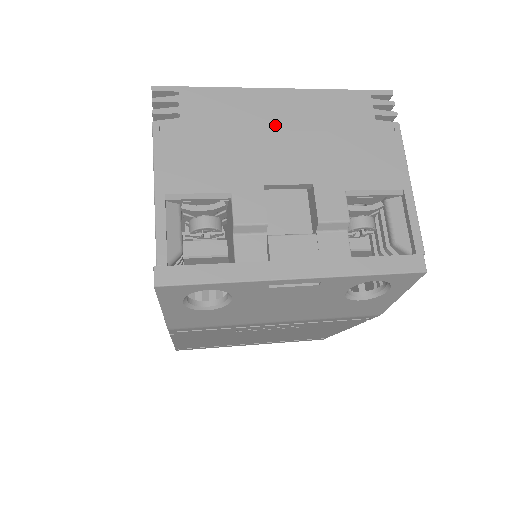
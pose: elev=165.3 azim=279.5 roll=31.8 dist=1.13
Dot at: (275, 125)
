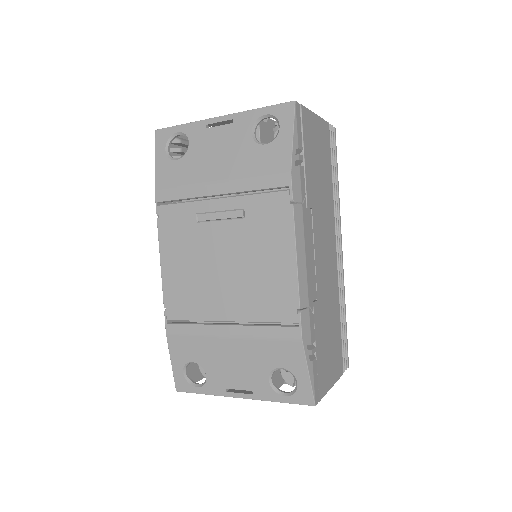
Dot at: occluded
